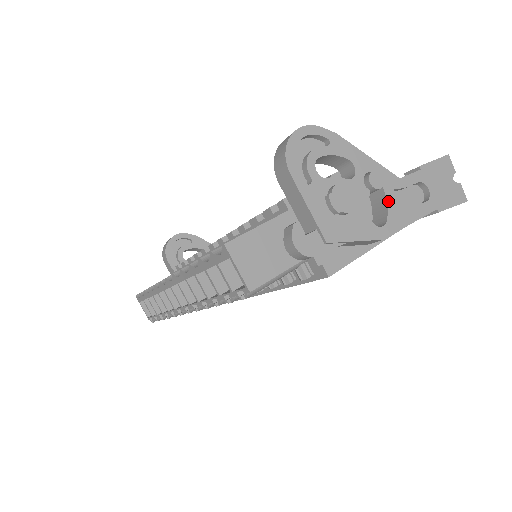
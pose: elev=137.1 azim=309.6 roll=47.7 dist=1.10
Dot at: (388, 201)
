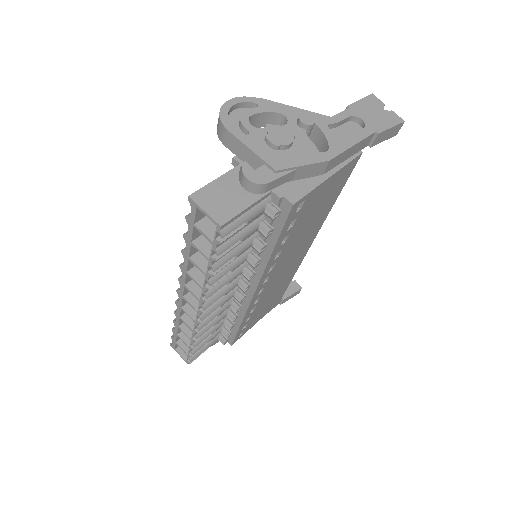
Dot at: (325, 134)
